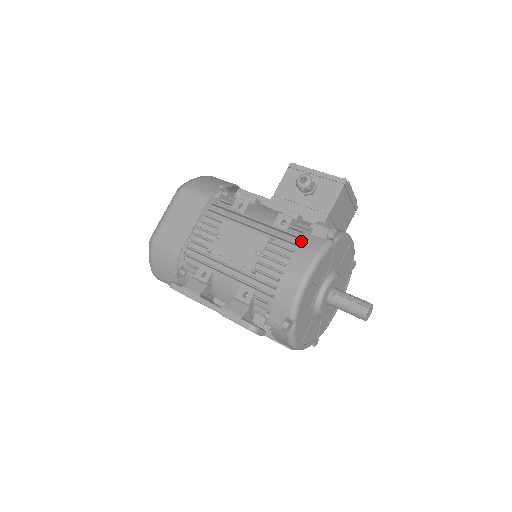
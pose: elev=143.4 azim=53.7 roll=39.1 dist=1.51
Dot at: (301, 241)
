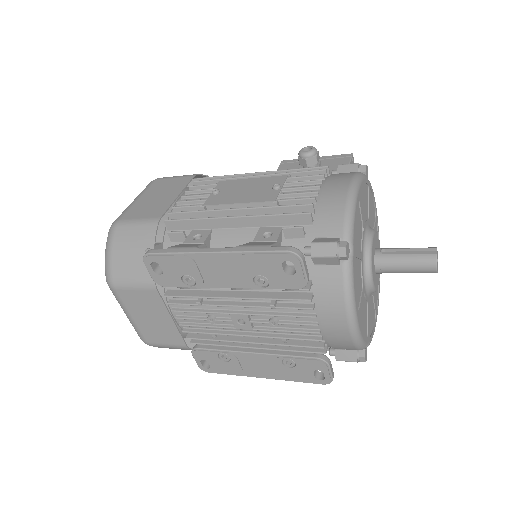
Dot at: (328, 176)
